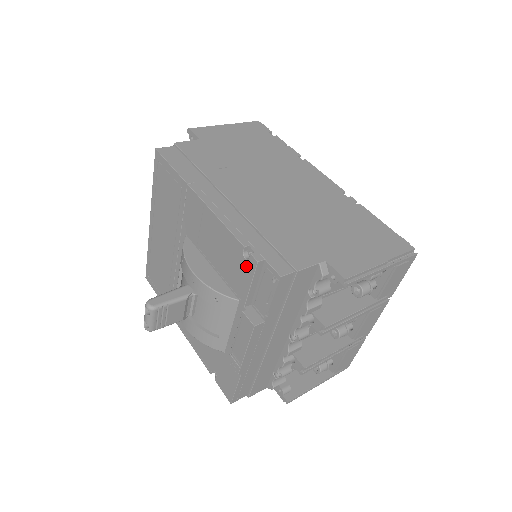
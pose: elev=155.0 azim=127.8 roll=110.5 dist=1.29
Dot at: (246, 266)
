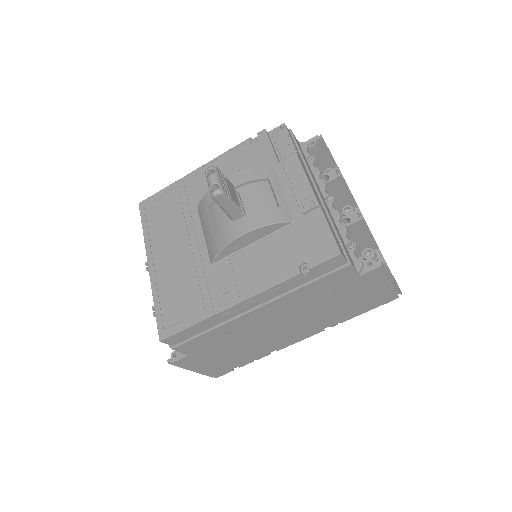
Dot at: (260, 143)
